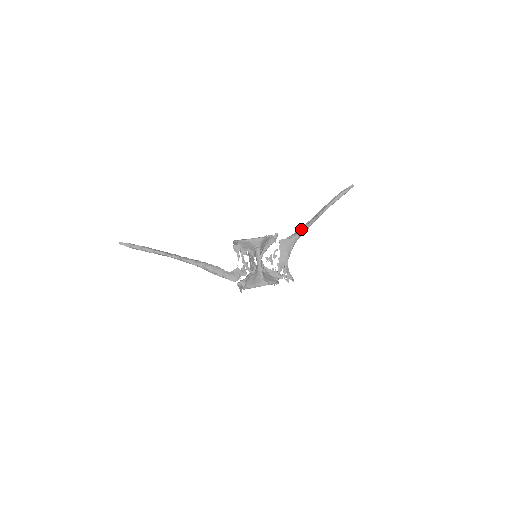
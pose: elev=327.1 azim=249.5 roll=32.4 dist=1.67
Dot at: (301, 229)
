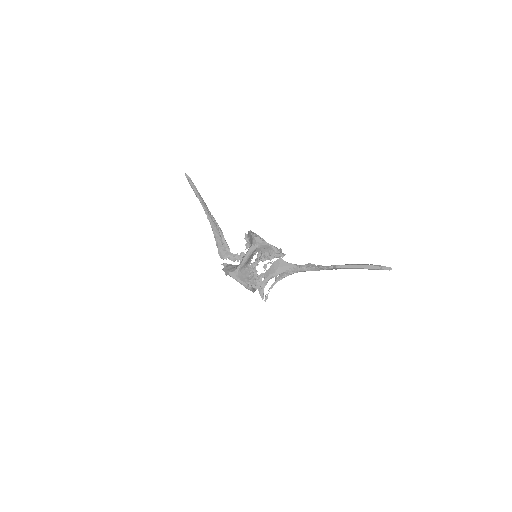
Dot at: (305, 264)
